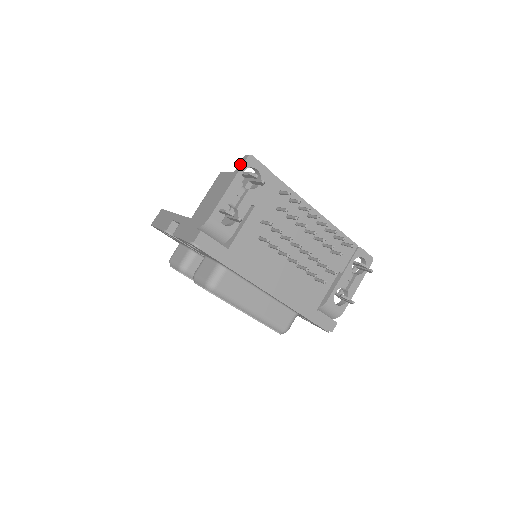
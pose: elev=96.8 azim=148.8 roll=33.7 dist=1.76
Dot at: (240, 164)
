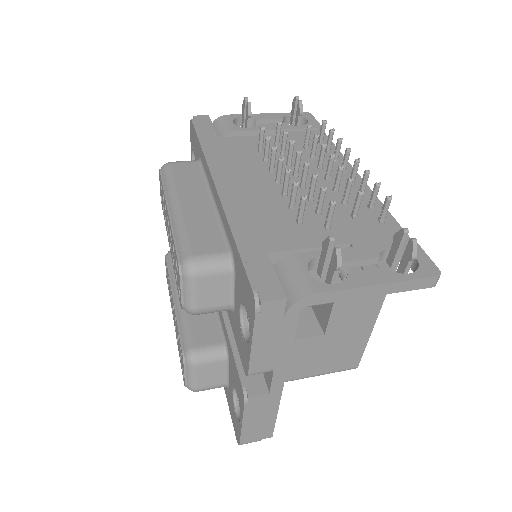
Dot at: occluded
